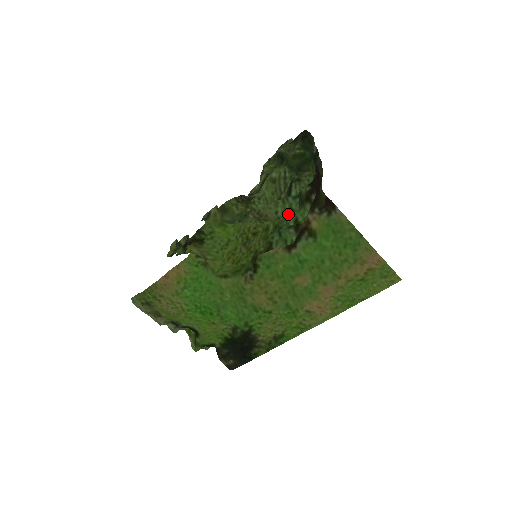
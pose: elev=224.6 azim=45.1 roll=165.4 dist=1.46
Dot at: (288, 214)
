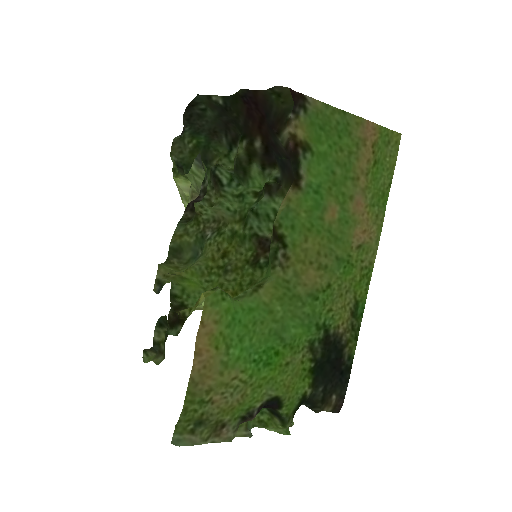
Dot at: (240, 200)
